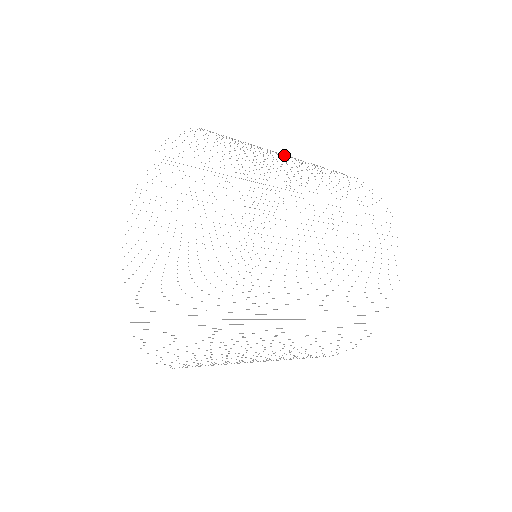
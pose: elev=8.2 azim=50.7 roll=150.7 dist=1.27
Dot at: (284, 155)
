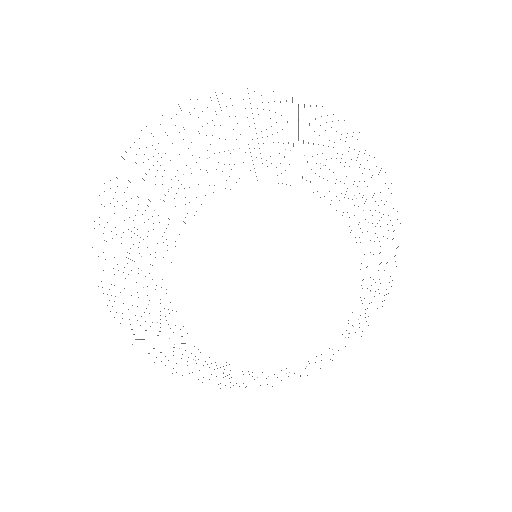
Dot at: occluded
